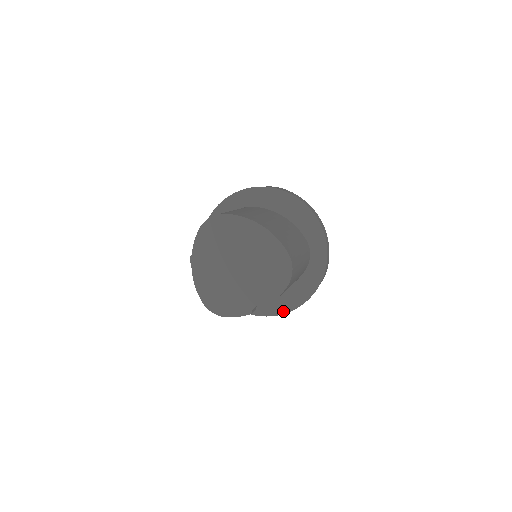
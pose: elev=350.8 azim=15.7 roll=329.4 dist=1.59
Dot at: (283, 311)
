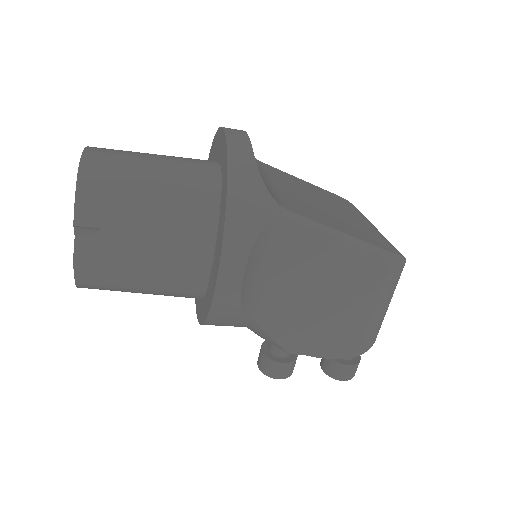
Dot at: (214, 288)
